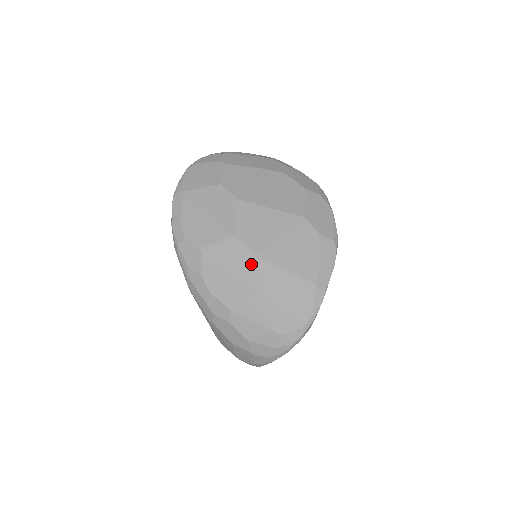
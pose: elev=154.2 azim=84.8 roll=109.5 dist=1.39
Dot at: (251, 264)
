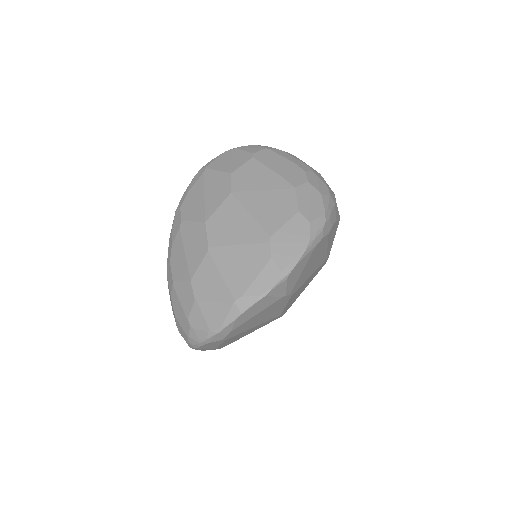
Dot at: (201, 253)
